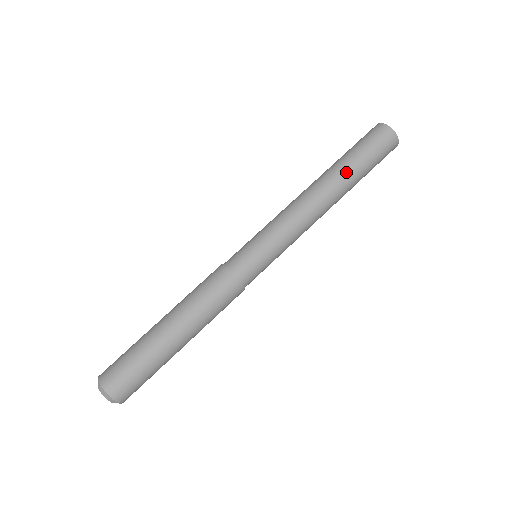
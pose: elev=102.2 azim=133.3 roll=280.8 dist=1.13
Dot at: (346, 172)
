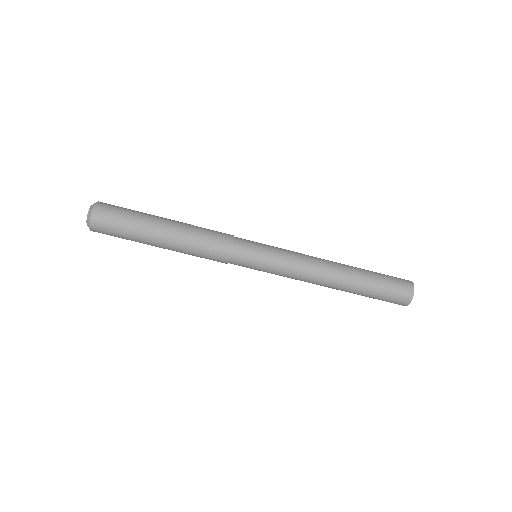
Dot at: (353, 293)
